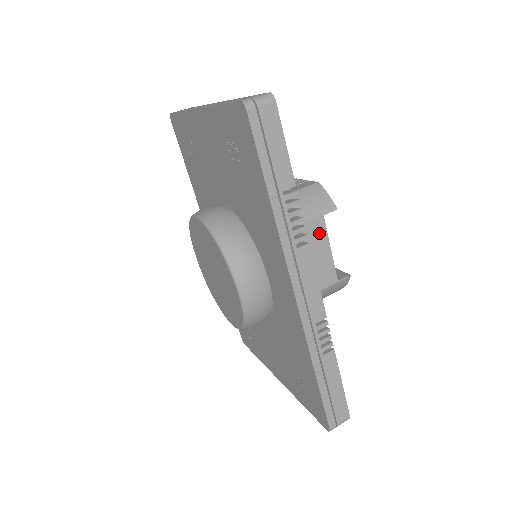
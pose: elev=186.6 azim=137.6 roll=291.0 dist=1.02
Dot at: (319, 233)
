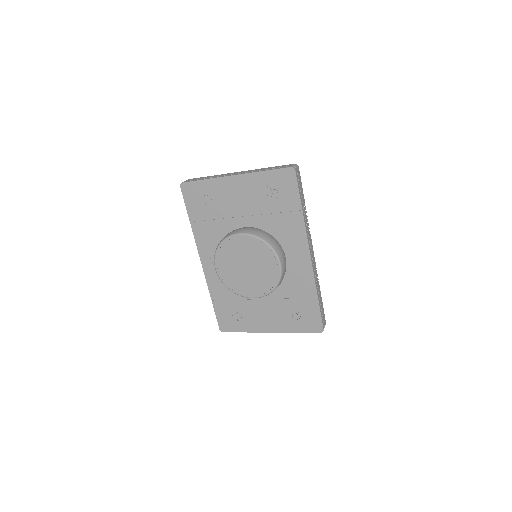
Dot at: occluded
